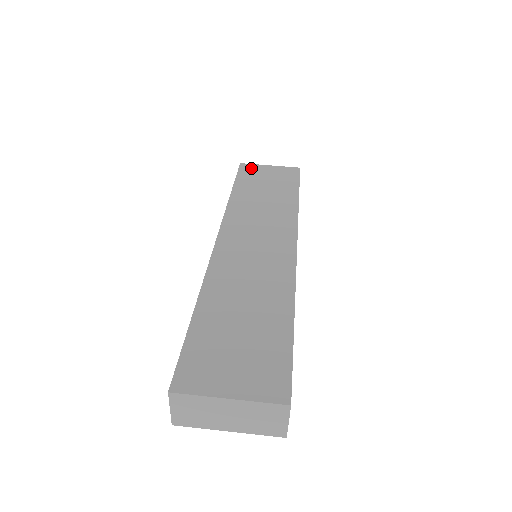
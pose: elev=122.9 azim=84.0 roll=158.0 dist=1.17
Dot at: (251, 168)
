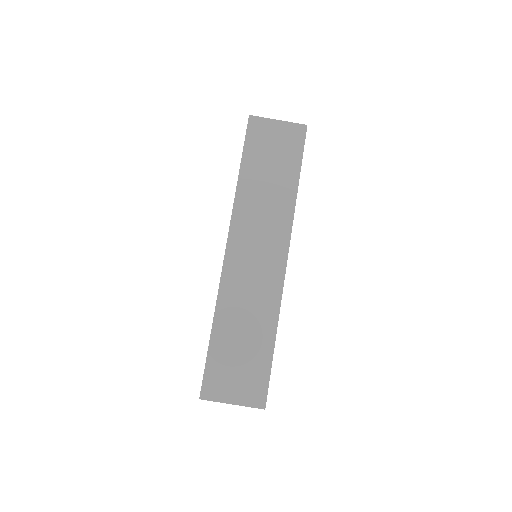
Dot at: (259, 126)
